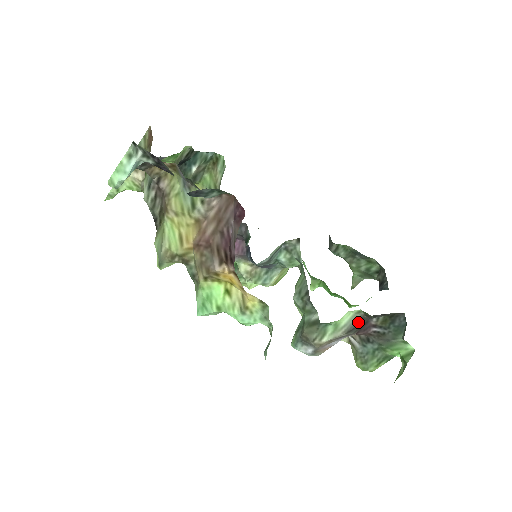
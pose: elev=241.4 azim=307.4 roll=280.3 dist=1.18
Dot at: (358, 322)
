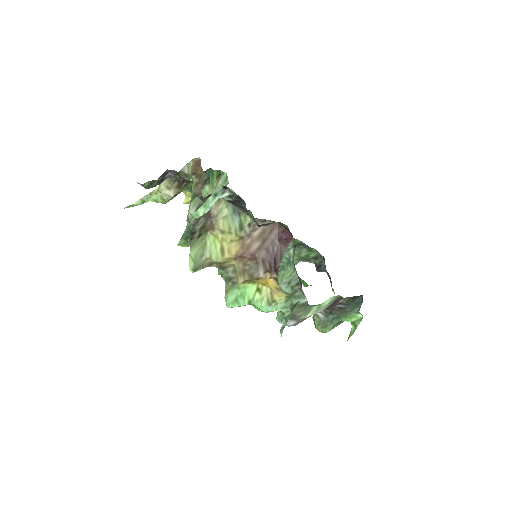
Dot at: (333, 303)
